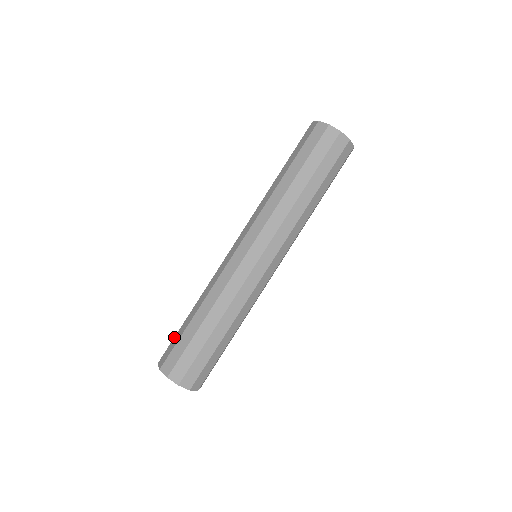
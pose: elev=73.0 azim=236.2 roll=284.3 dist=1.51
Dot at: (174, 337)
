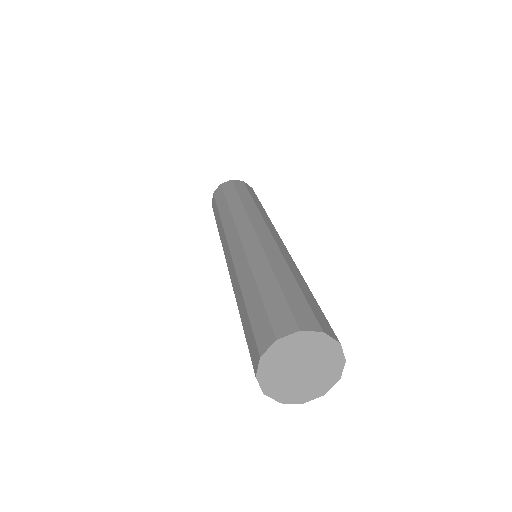
Dot at: (246, 341)
